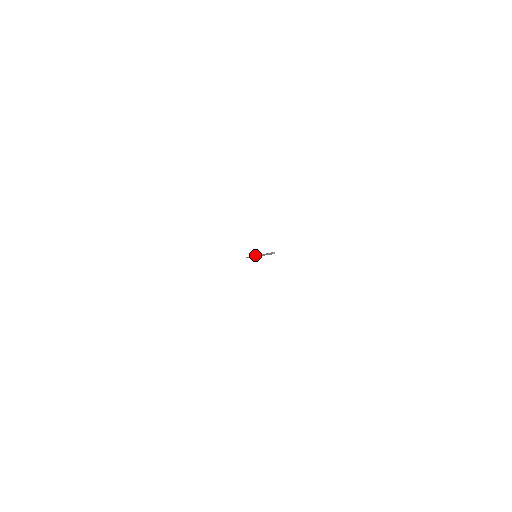
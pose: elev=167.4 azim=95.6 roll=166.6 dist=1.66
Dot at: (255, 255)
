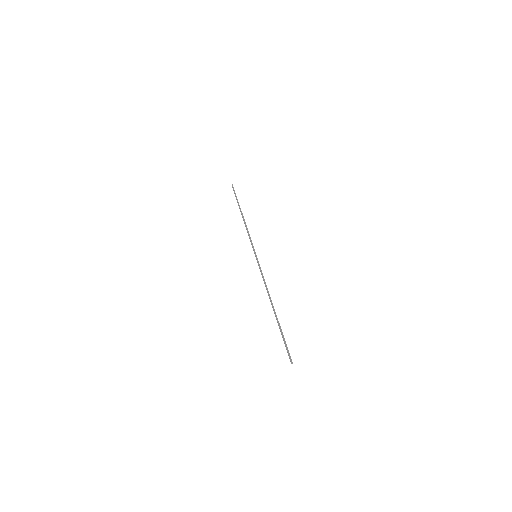
Dot at: occluded
